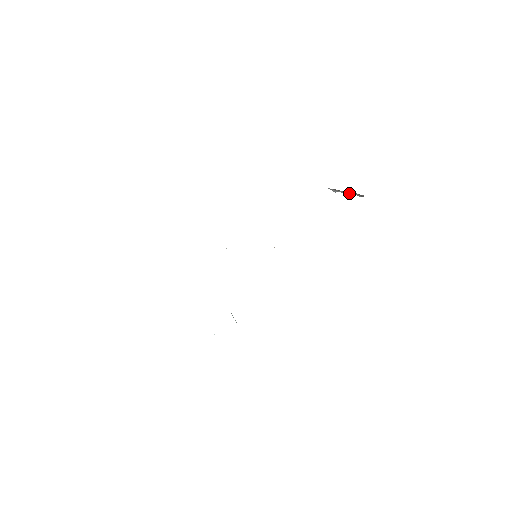
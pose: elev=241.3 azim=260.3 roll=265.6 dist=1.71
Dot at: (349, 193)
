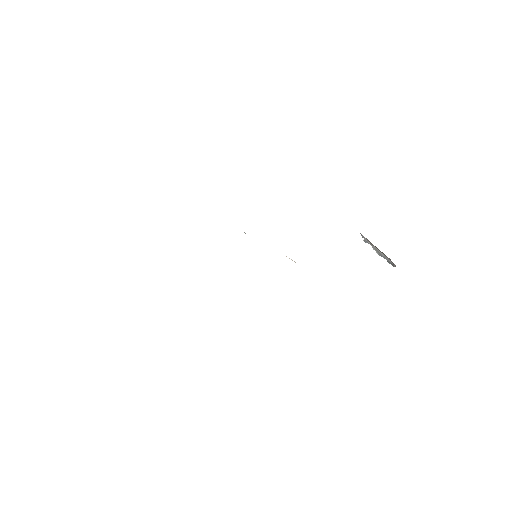
Dot at: (381, 253)
